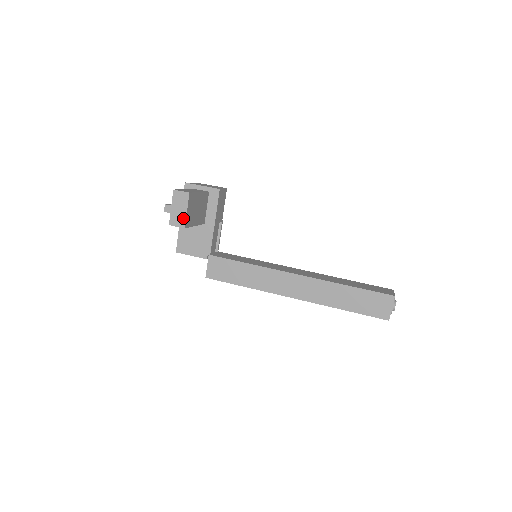
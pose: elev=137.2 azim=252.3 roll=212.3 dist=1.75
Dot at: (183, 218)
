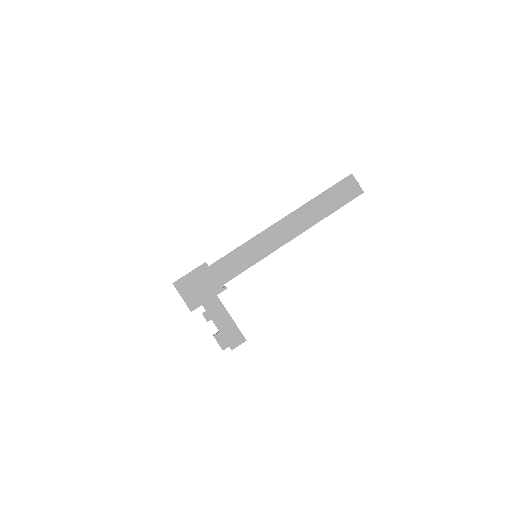
Dot at: occluded
